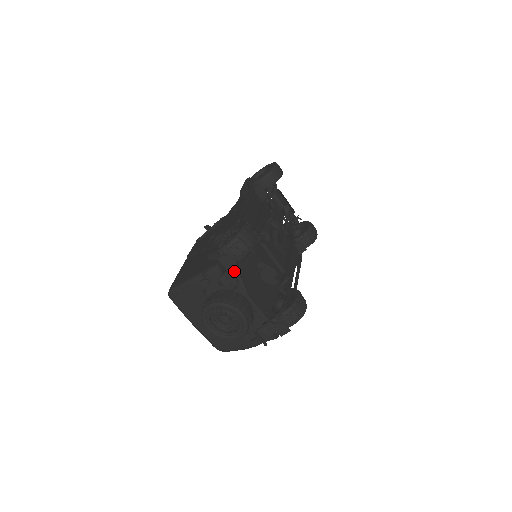
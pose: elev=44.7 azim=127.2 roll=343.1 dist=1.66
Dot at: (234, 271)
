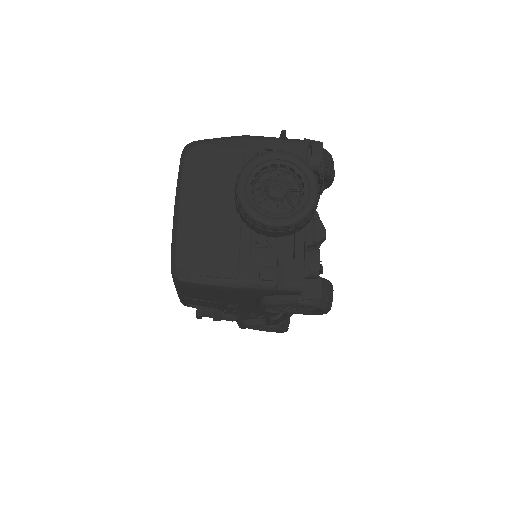
Dot at: occluded
